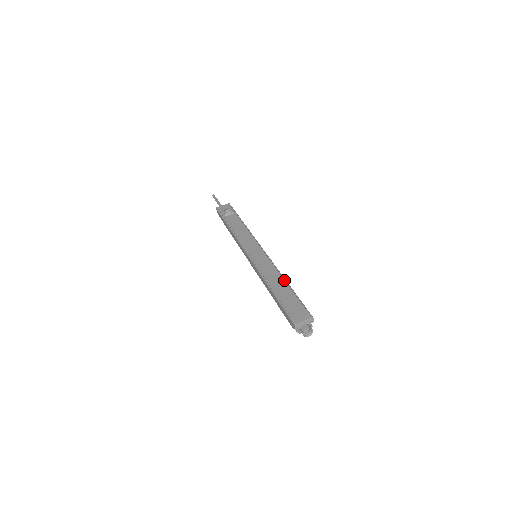
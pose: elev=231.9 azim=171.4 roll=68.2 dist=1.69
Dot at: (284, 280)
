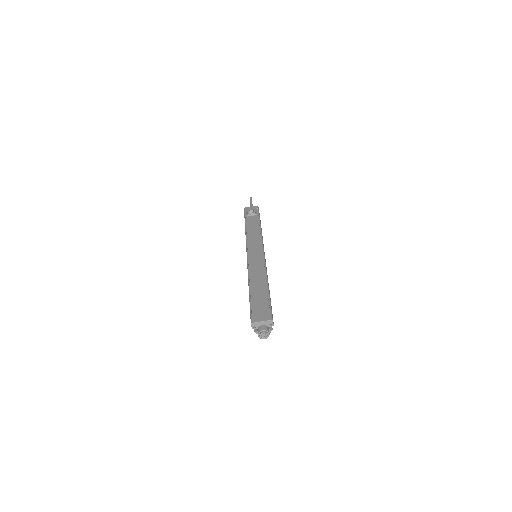
Dot at: (266, 281)
